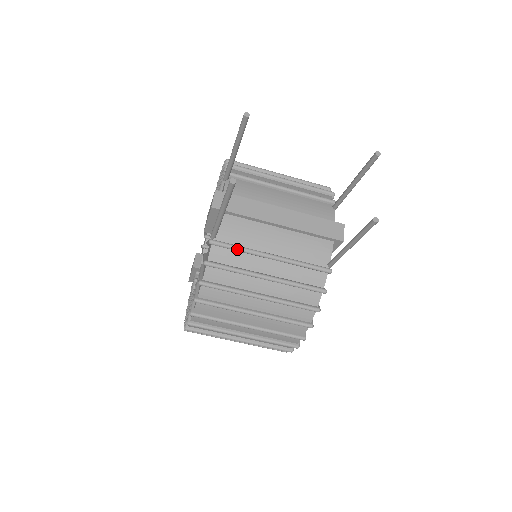
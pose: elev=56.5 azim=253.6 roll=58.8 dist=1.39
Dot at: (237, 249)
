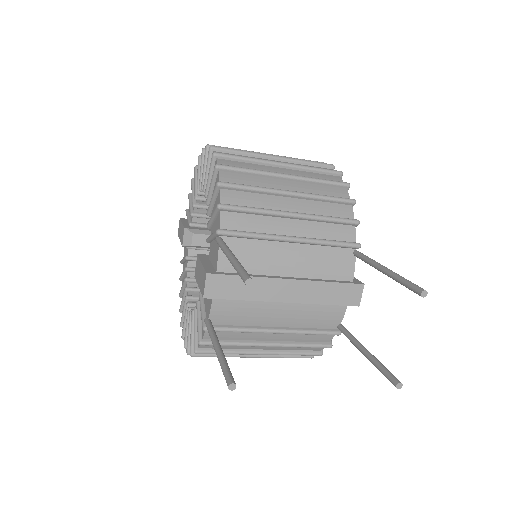
Dot at: (236, 332)
